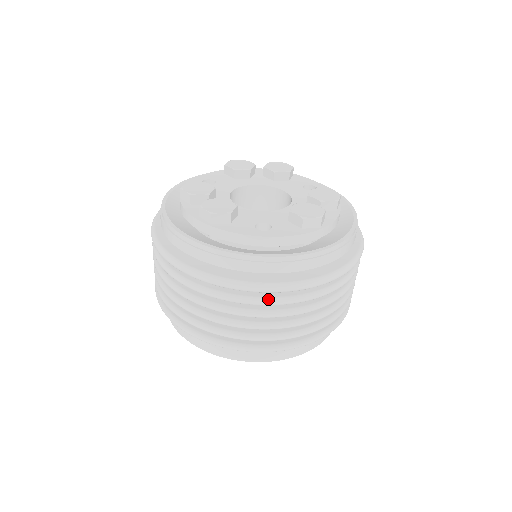
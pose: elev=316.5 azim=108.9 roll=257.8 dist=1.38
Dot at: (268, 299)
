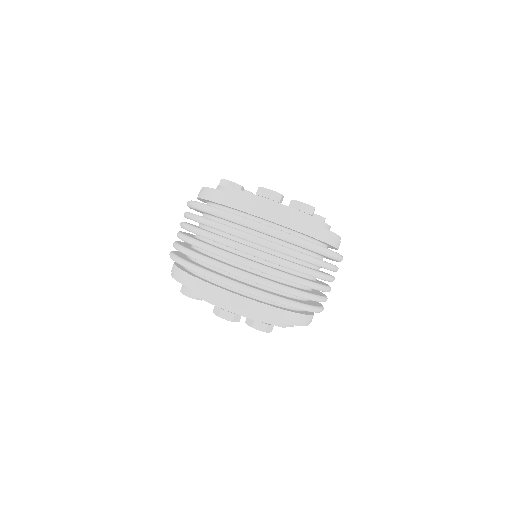
Dot at: (202, 217)
